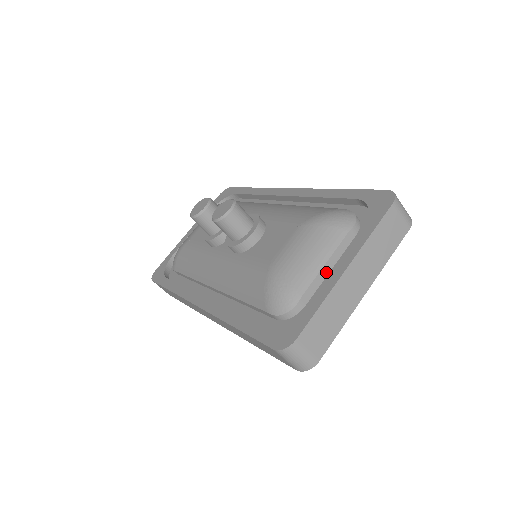
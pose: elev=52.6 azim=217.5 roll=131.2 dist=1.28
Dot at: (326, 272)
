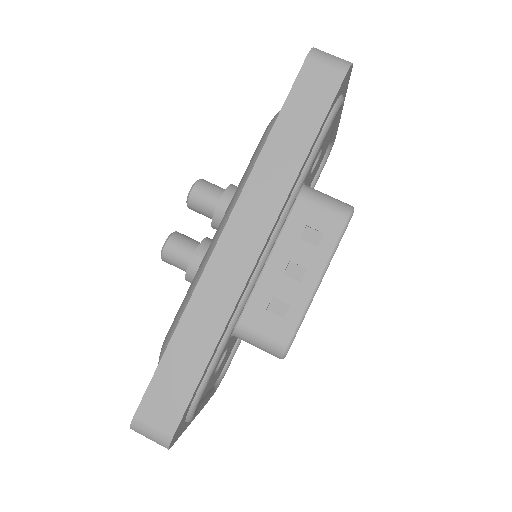
Dot at: occluded
